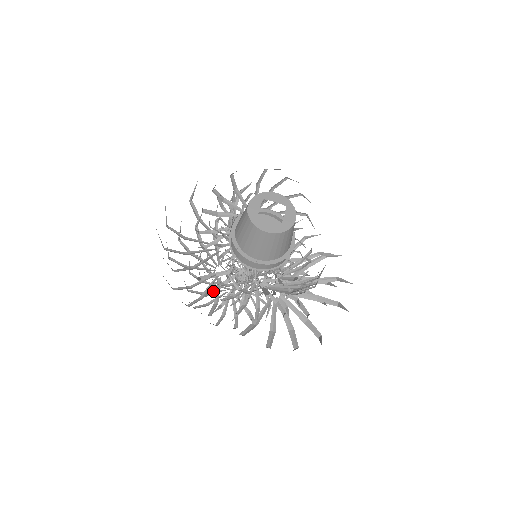
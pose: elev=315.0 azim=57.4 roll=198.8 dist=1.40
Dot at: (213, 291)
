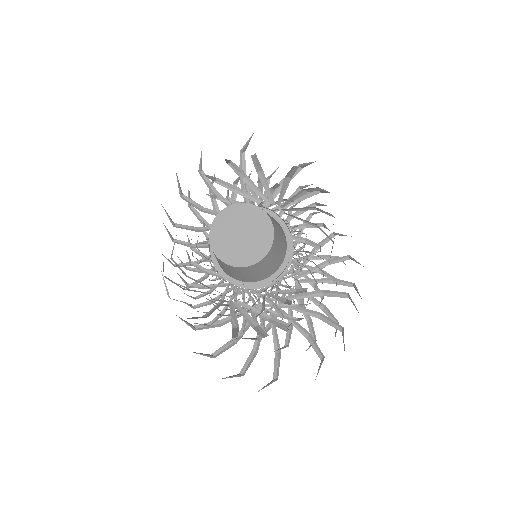
Dot at: occluded
